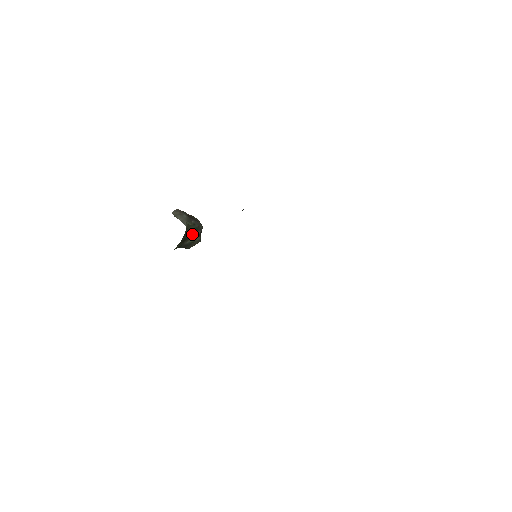
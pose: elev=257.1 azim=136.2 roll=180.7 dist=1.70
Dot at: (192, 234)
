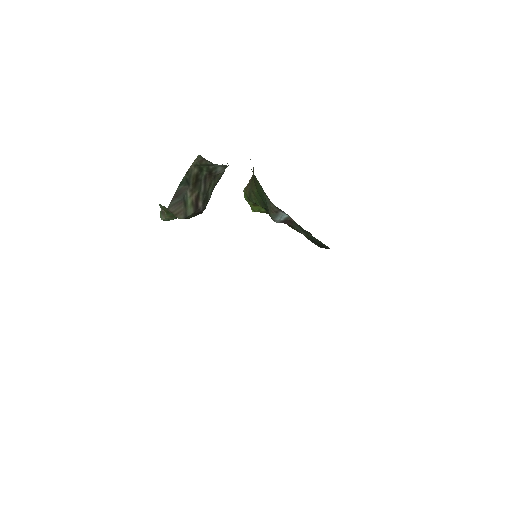
Dot at: (200, 195)
